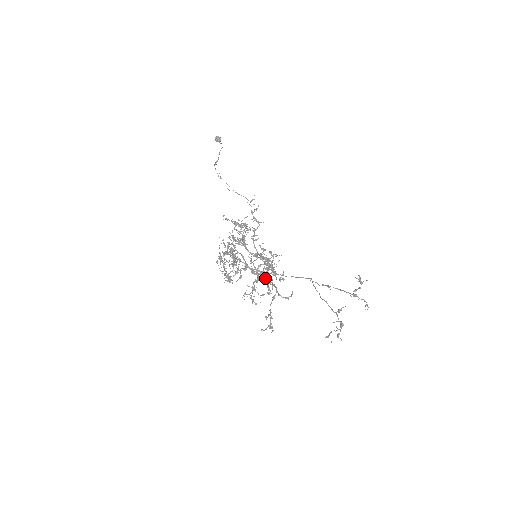
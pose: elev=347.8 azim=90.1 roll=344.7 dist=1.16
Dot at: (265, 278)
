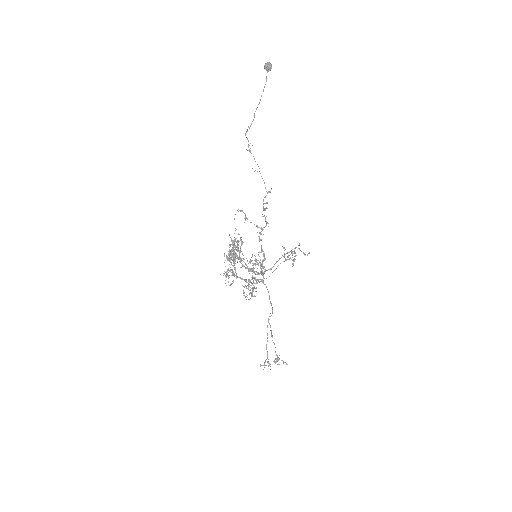
Dot at: occluded
